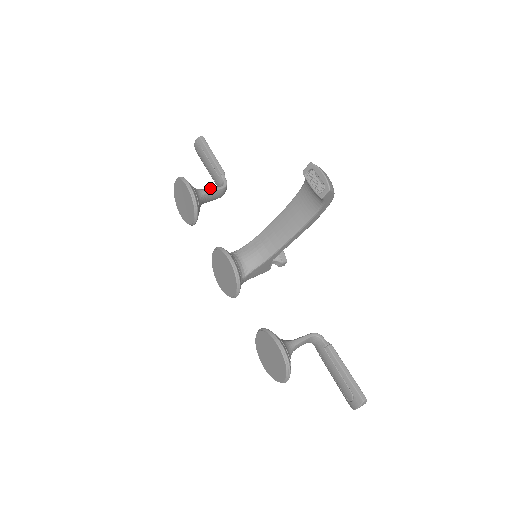
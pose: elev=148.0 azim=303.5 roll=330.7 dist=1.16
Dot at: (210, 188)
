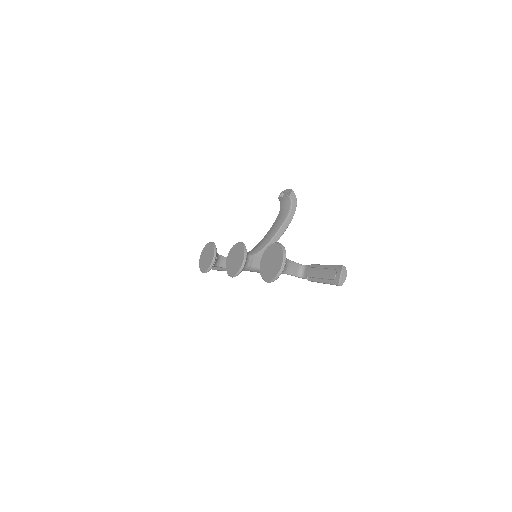
Dot at: (223, 257)
